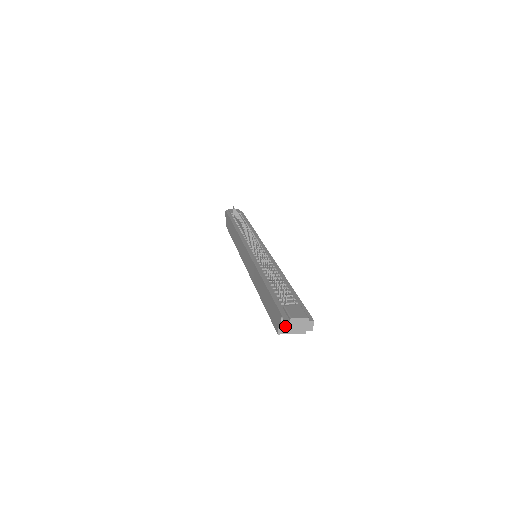
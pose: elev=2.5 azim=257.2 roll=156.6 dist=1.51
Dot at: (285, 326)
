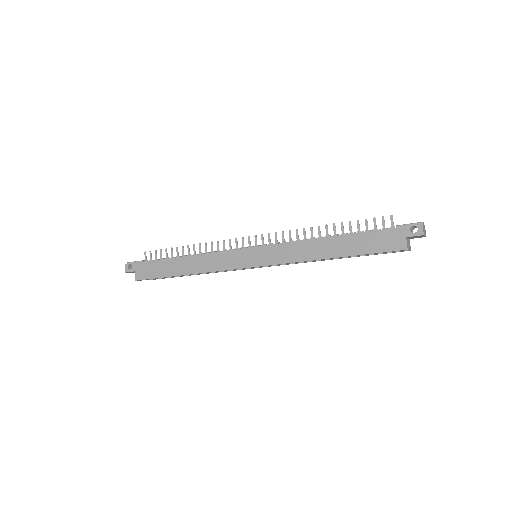
Dot at: (423, 229)
